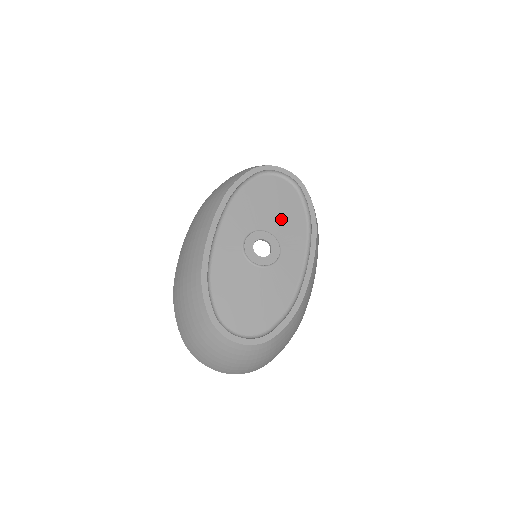
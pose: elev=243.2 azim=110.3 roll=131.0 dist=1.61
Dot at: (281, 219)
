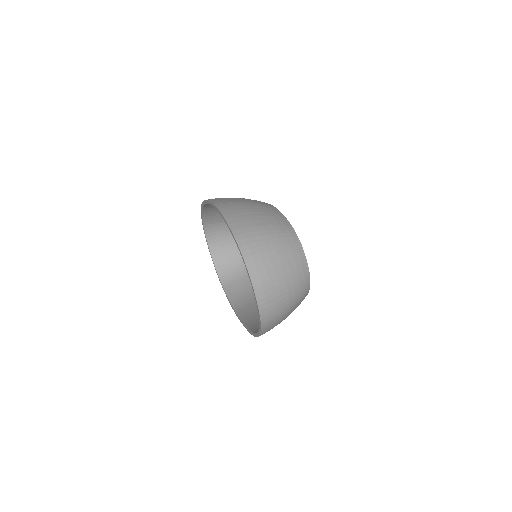
Dot at: occluded
